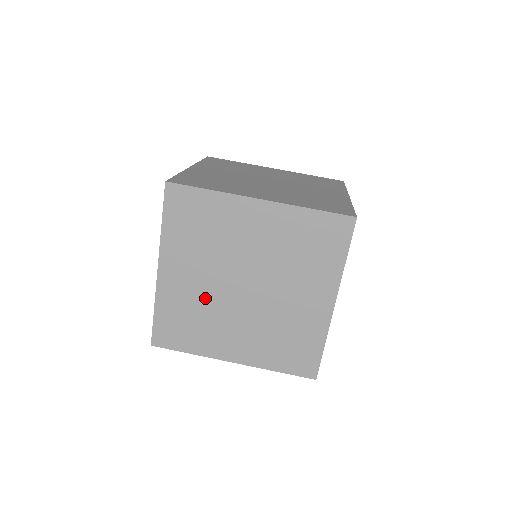
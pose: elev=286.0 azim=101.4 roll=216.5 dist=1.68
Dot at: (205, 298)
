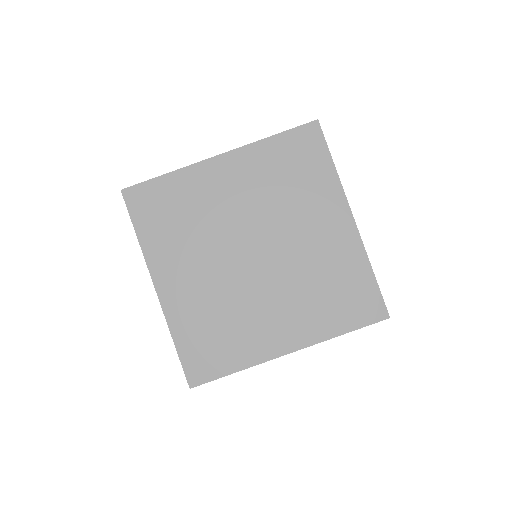
Dot at: occluded
